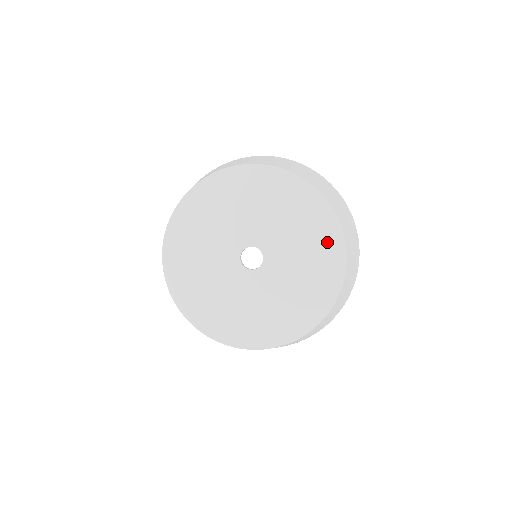
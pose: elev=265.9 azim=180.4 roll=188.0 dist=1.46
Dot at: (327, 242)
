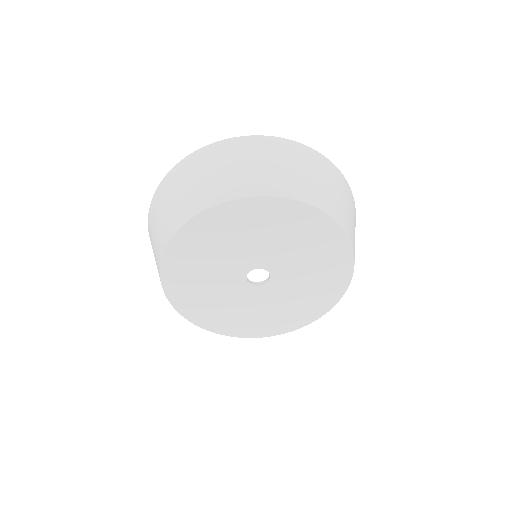
Dot at: (330, 290)
